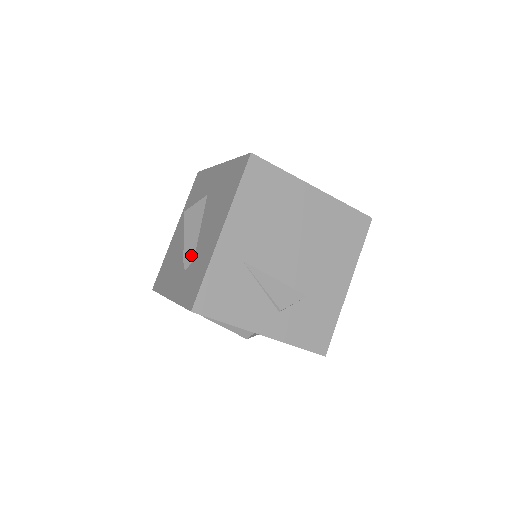
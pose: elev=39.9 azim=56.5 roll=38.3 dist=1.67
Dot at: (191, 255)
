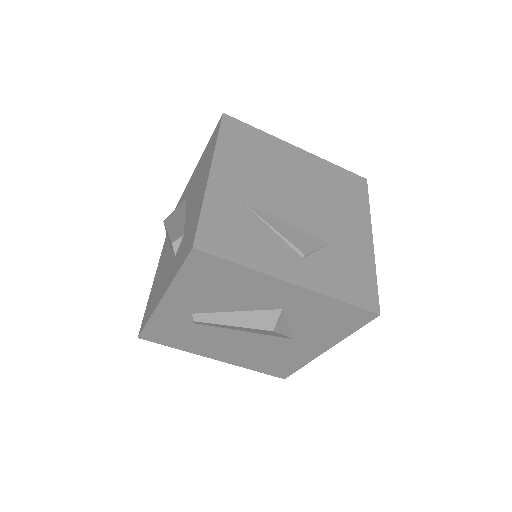
Dot at: (180, 234)
